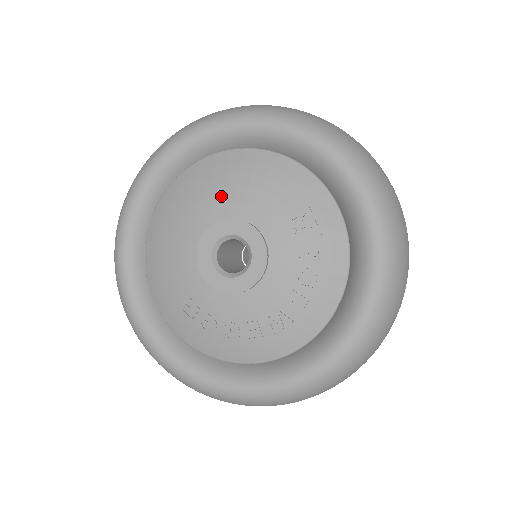
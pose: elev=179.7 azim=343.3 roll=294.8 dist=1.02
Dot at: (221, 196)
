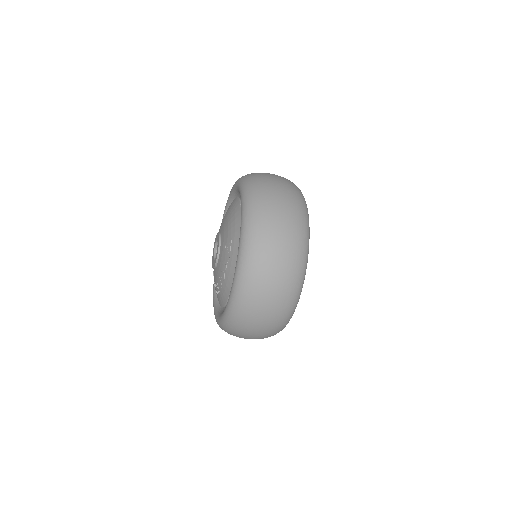
Dot at: (224, 220)
